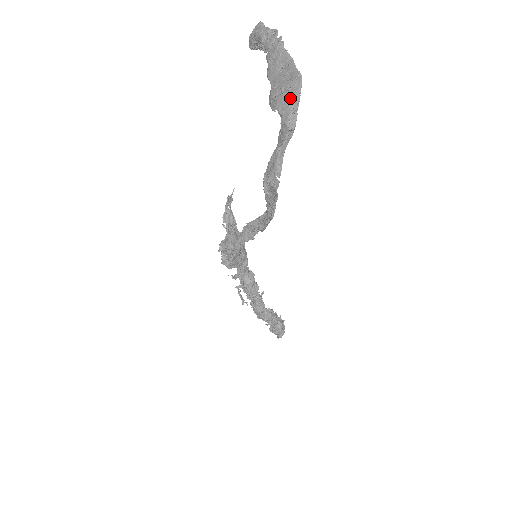
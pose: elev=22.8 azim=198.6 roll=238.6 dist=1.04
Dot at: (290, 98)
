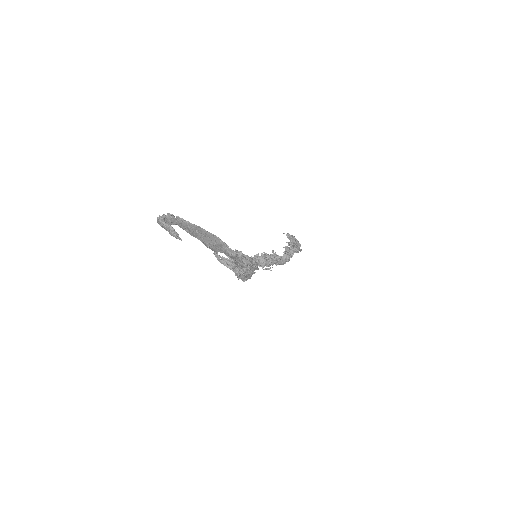
Dot at: (220, 246)
